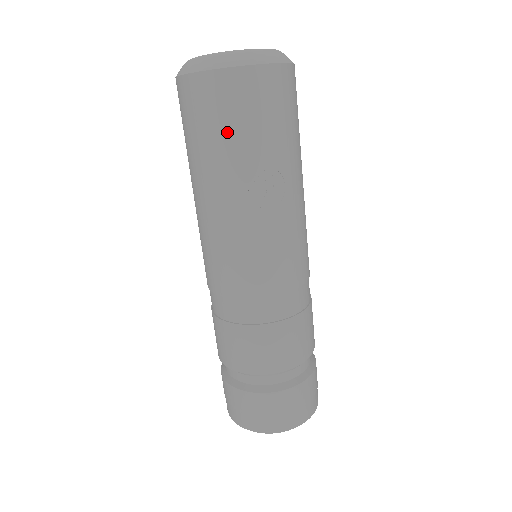
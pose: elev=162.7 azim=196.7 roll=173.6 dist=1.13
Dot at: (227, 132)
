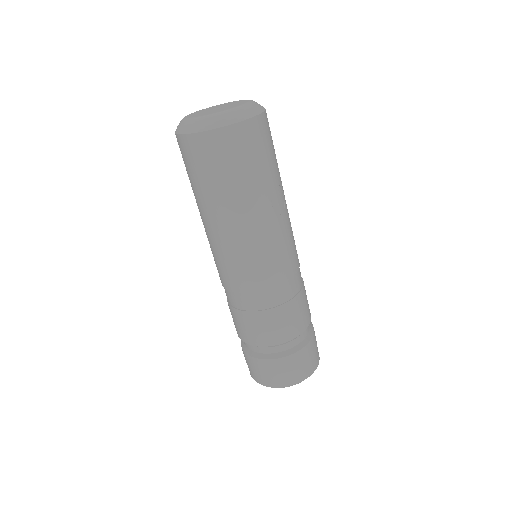
Dot at: (251, 167)
